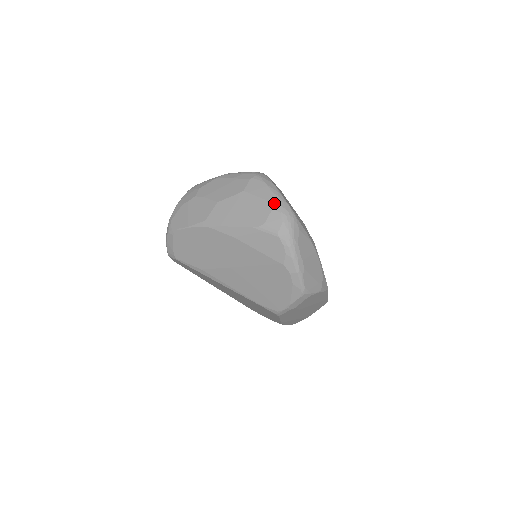
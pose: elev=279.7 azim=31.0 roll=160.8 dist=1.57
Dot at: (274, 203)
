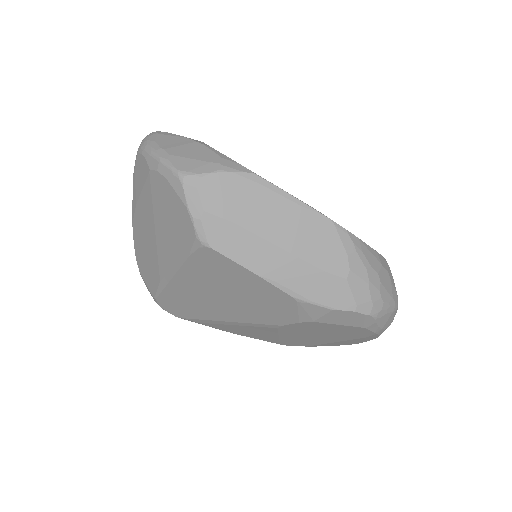
Dot at: occluded
